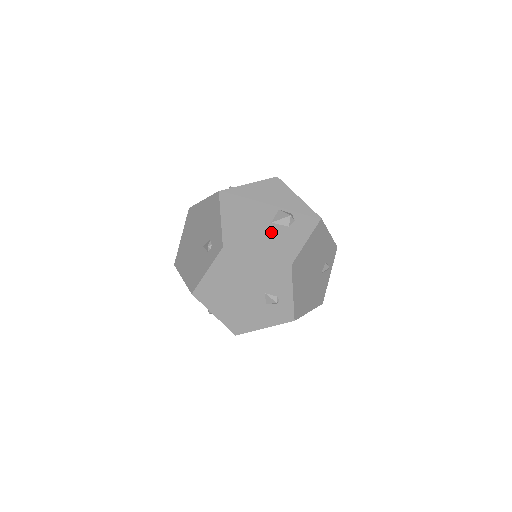
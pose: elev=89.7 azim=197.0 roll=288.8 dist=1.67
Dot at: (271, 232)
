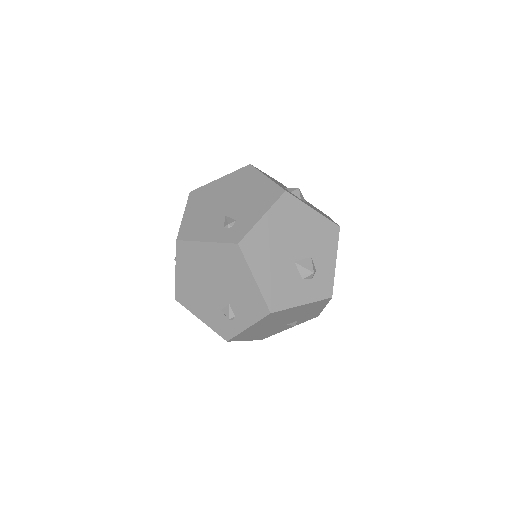
Dot at: (286, 270)
